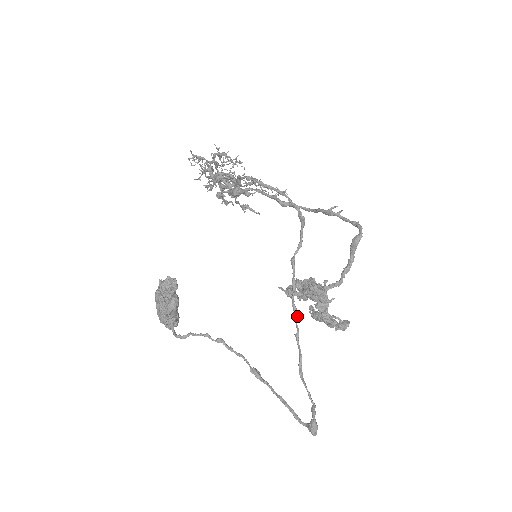
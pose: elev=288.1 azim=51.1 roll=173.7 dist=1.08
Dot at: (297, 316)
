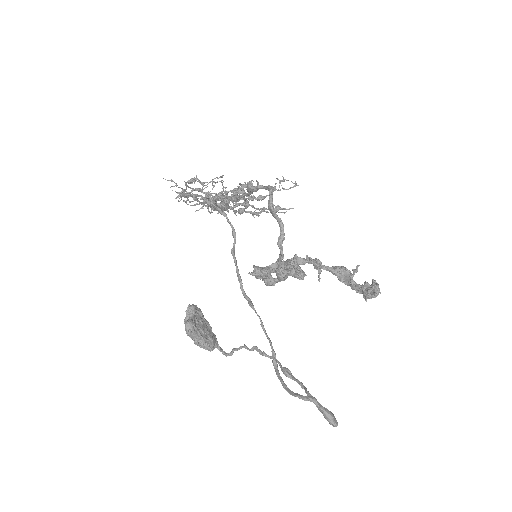
Dot at: (251, 305)
